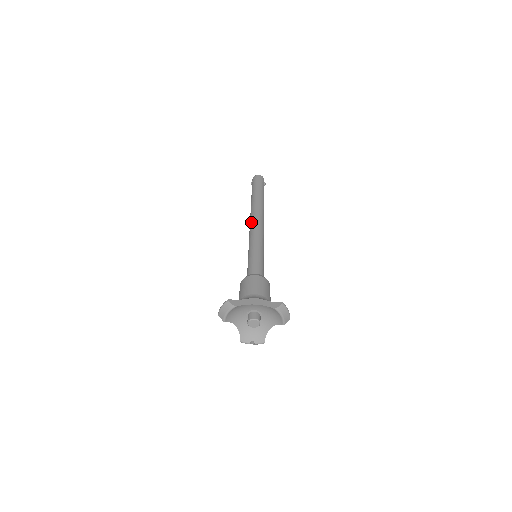
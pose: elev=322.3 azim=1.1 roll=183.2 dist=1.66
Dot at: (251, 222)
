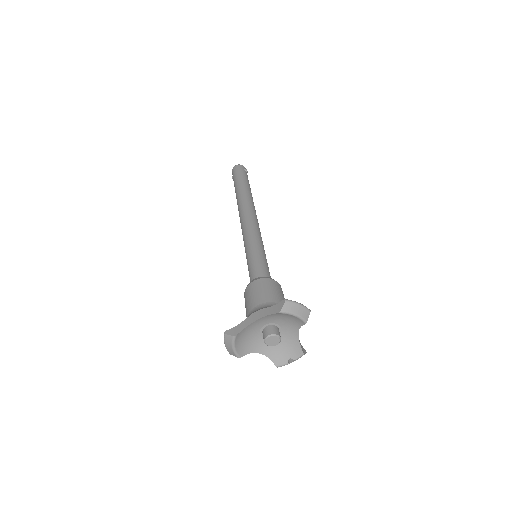
Dot at: (240, 221)
